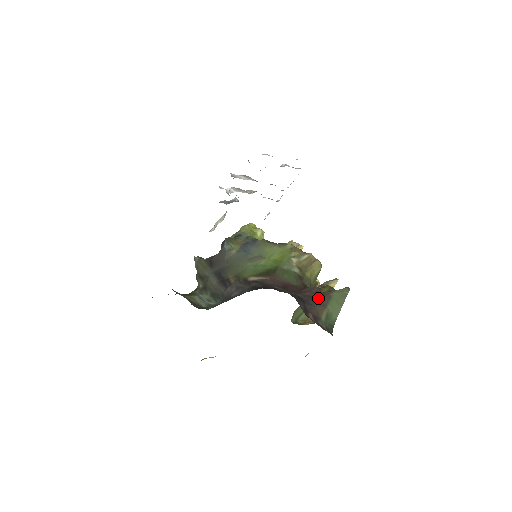
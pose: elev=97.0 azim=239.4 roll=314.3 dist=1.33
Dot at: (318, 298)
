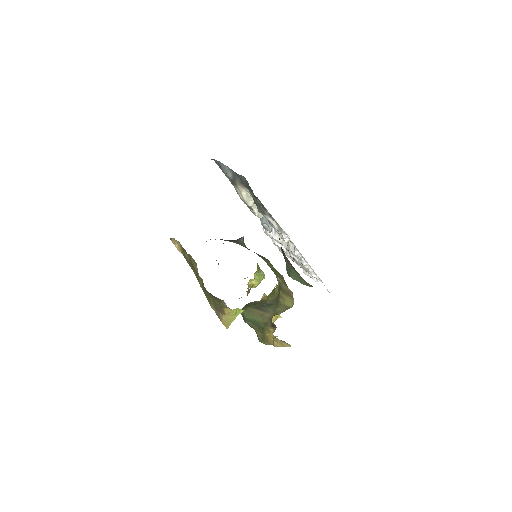
Dot at: occluded
